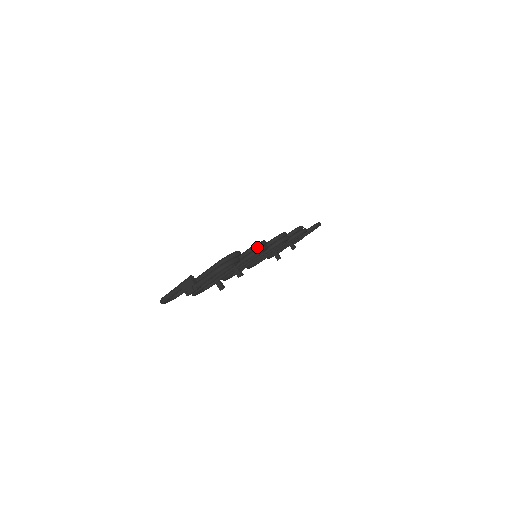
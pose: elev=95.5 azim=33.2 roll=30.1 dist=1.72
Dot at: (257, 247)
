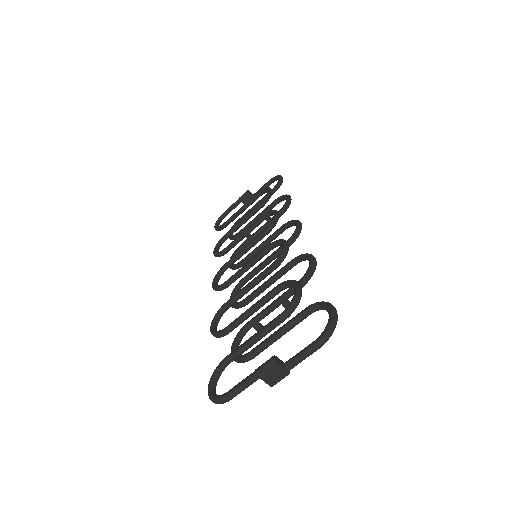
Dot at: (286, 255)
